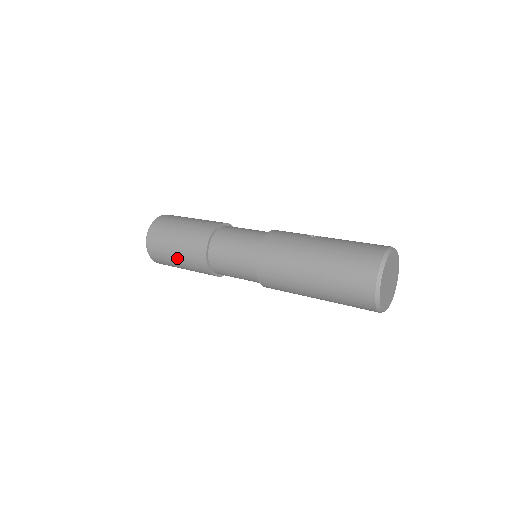
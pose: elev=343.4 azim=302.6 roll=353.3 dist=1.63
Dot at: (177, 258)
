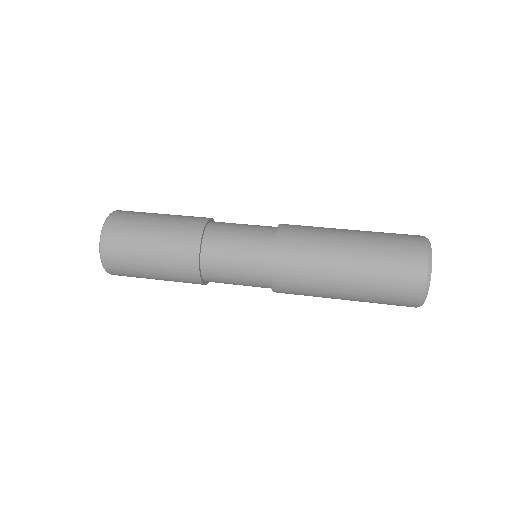
Dot at: (151, 242)
